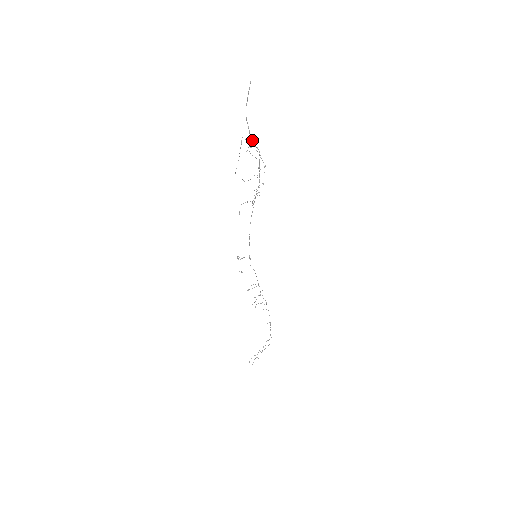
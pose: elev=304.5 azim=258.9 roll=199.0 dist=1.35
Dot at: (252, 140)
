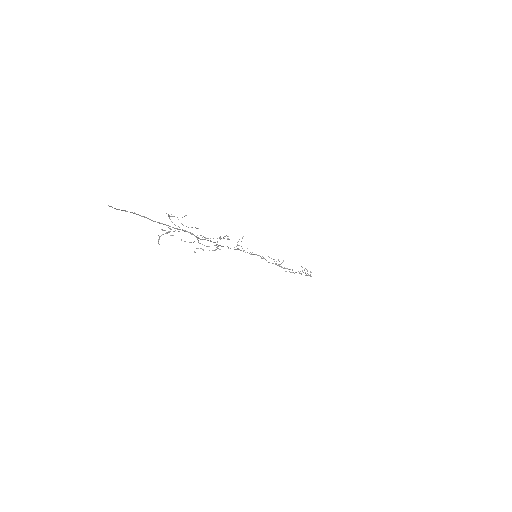
Dot at: (173, 227)
